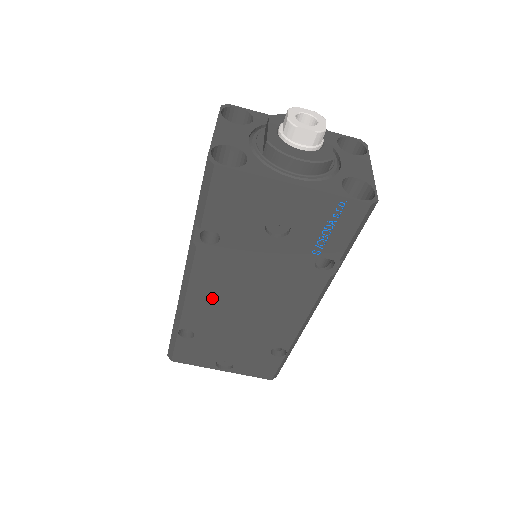
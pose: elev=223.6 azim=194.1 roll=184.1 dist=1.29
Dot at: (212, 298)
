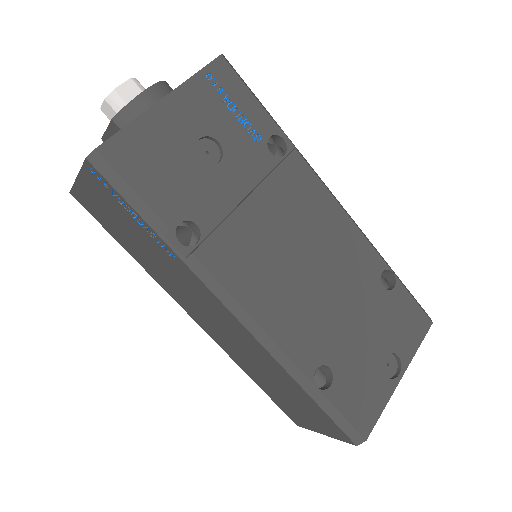
Dot at: (277, 296)
